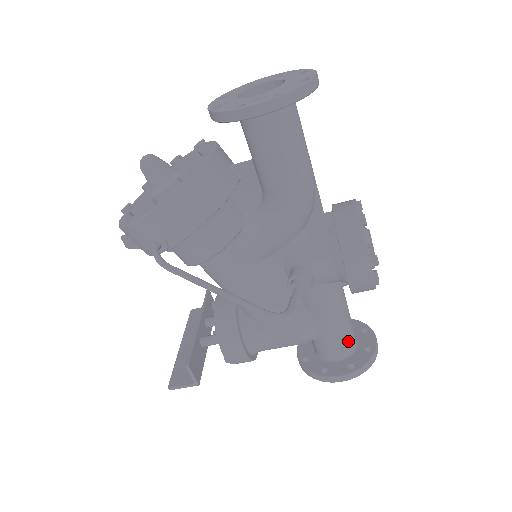
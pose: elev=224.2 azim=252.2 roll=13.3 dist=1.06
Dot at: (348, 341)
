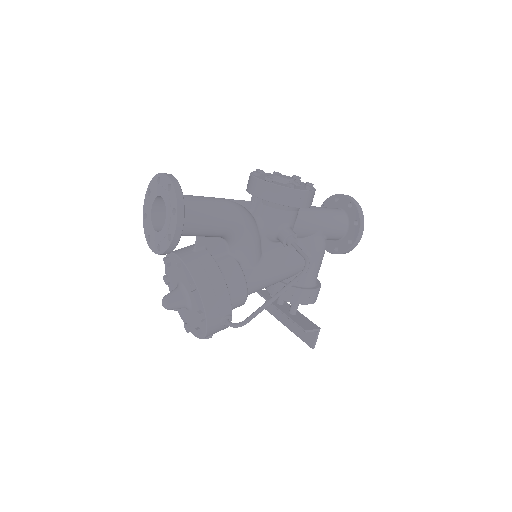
Dot at: (339, 217)
